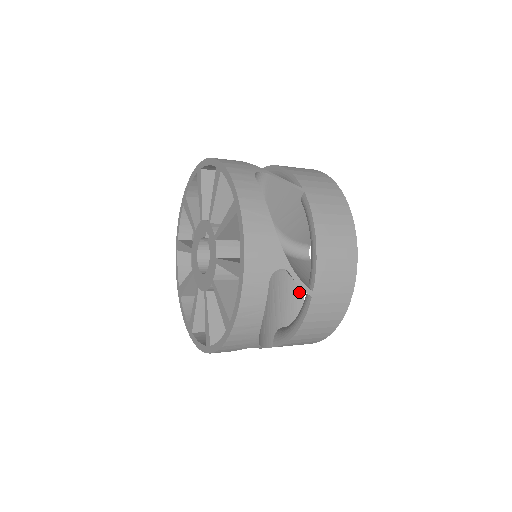
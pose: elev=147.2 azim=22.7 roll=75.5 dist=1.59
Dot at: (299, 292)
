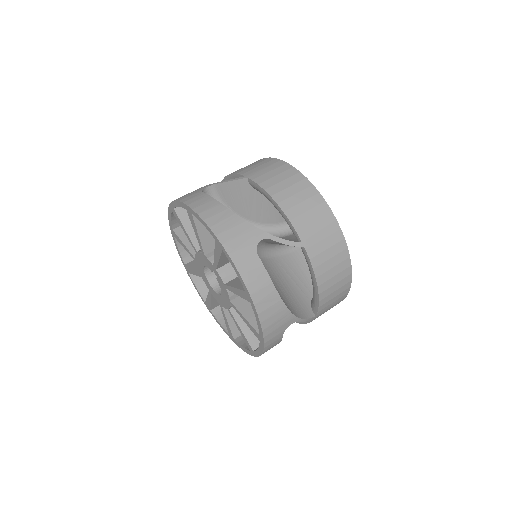
Dot at: occluded
